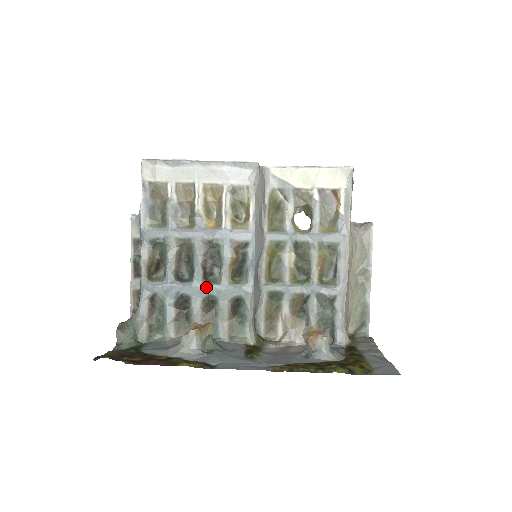
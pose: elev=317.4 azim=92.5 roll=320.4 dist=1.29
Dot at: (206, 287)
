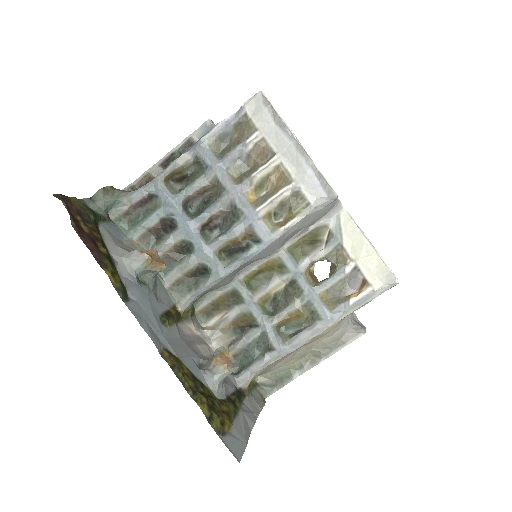
Dot at: (196, 235)
